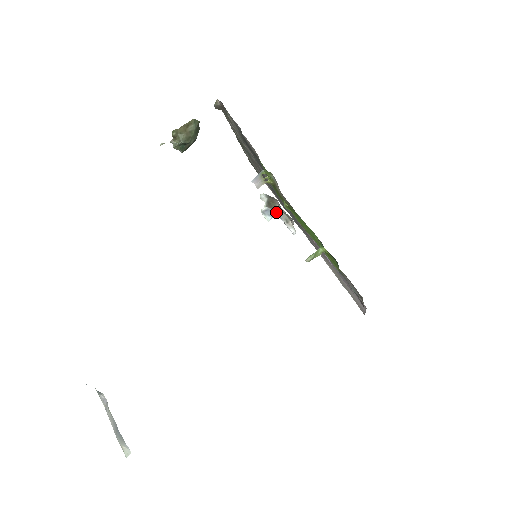
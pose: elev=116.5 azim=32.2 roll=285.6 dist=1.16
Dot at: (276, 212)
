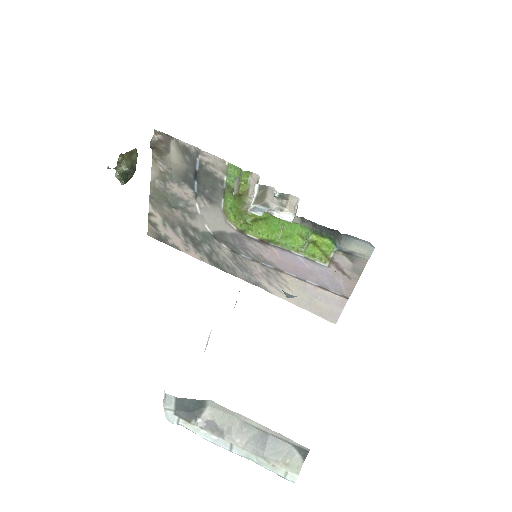
Dot at: (266, 206)
